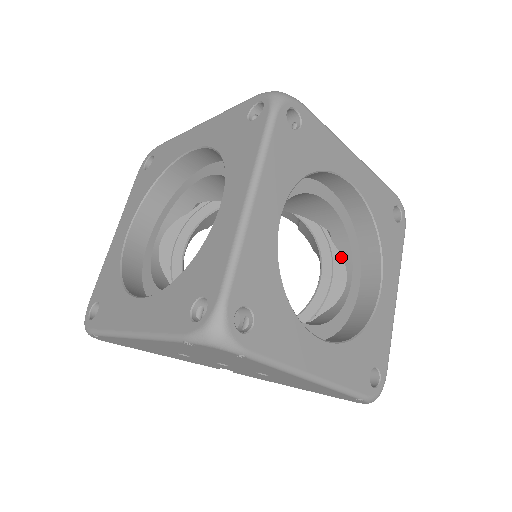
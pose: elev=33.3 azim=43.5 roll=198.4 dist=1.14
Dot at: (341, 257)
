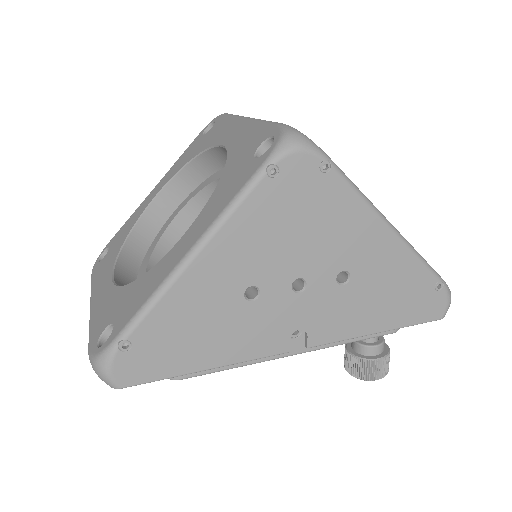
Dot at: occluded
